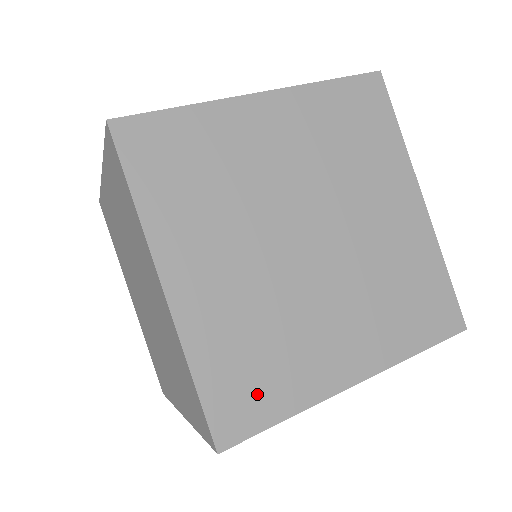
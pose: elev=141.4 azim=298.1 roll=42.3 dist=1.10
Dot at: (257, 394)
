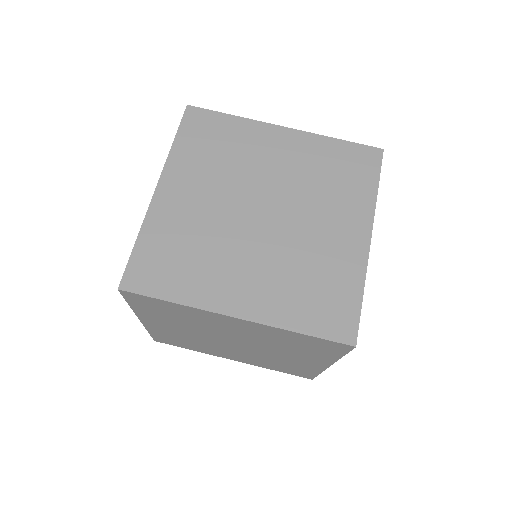
Dot at: (336, 302)
